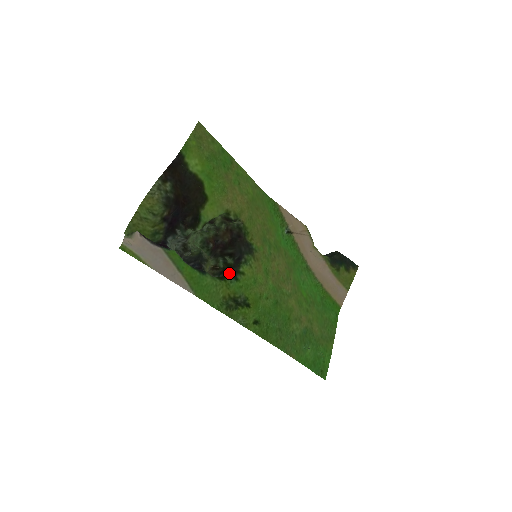
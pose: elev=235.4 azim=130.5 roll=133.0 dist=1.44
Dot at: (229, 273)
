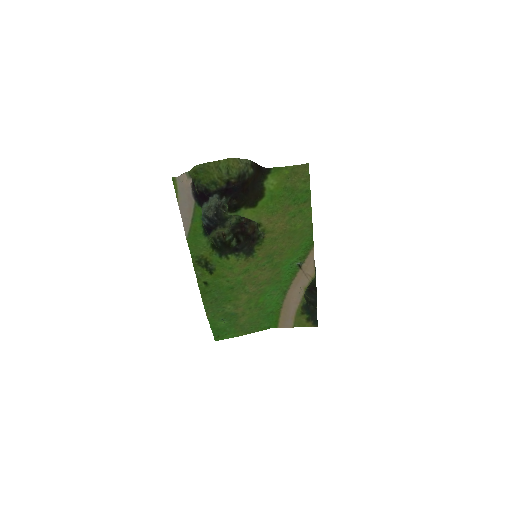
Dot at: (222, 249)
